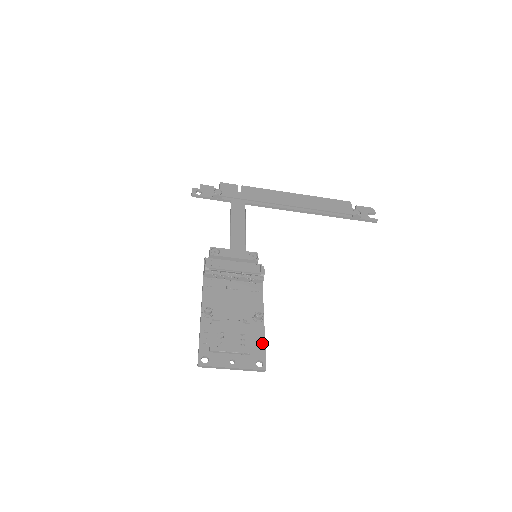
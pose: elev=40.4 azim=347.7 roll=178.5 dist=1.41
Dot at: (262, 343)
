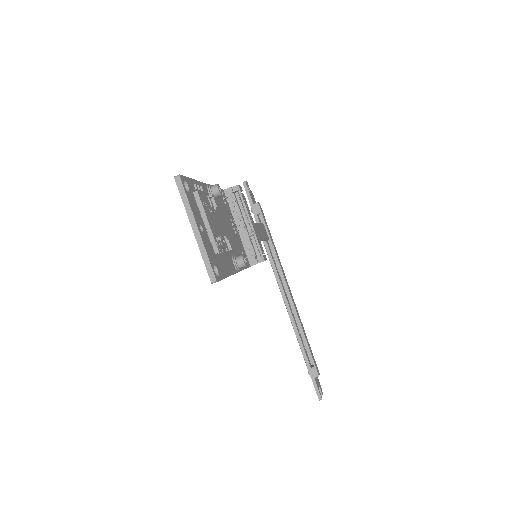
Dot at: (227, 272)
